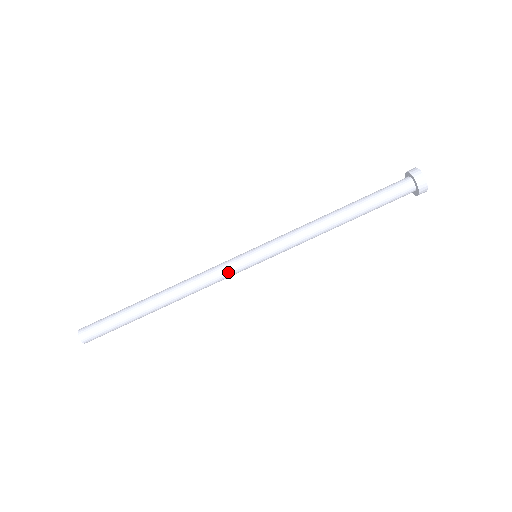
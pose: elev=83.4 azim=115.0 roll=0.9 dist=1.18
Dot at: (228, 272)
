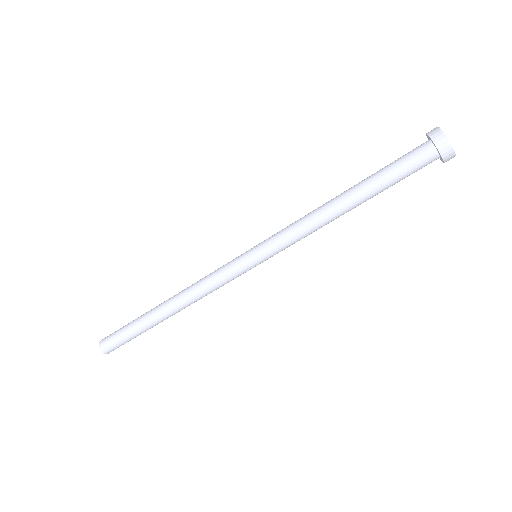
Dot at: (225, 274)
